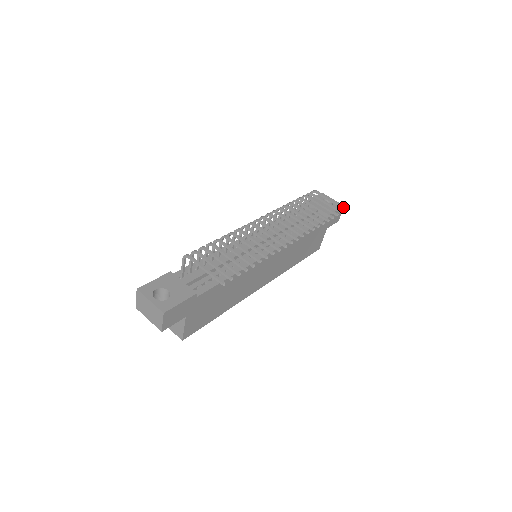
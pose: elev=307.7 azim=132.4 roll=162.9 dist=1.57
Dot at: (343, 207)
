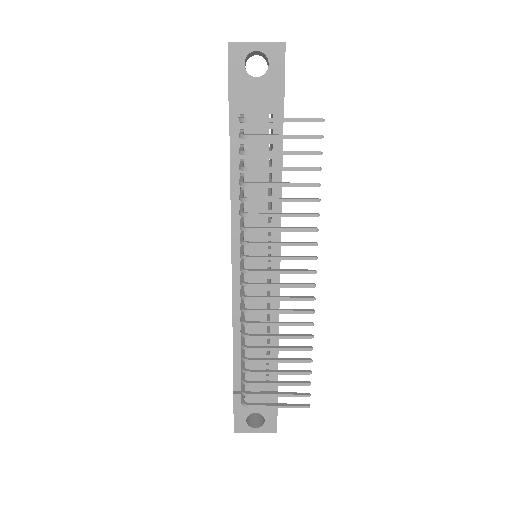
Dot at: occluded
